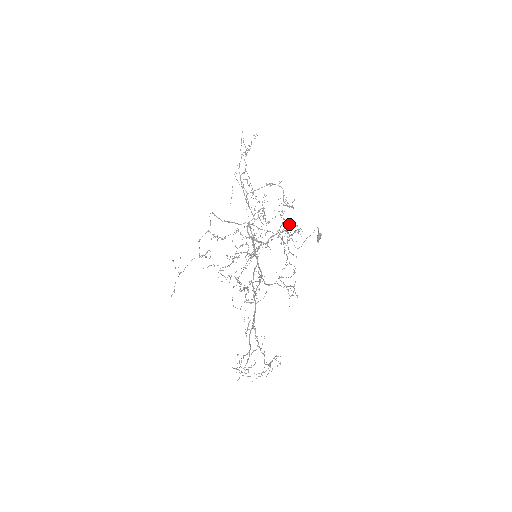
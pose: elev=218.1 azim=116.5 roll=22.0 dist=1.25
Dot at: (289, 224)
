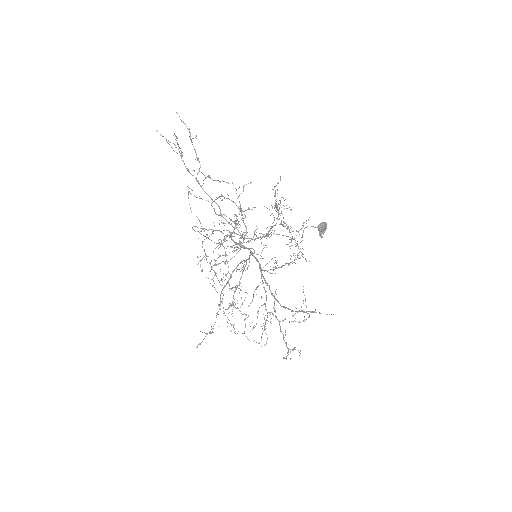
Dot at: occluded
